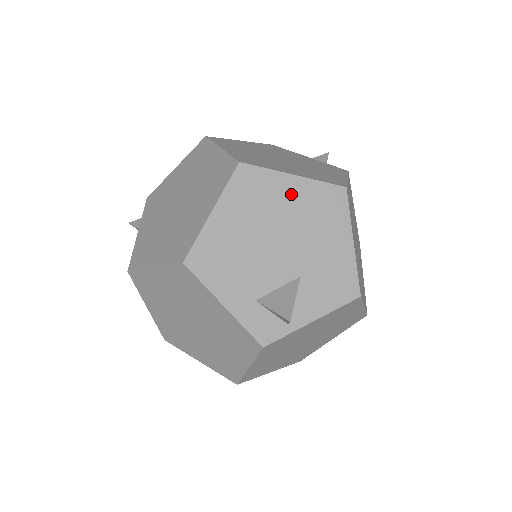
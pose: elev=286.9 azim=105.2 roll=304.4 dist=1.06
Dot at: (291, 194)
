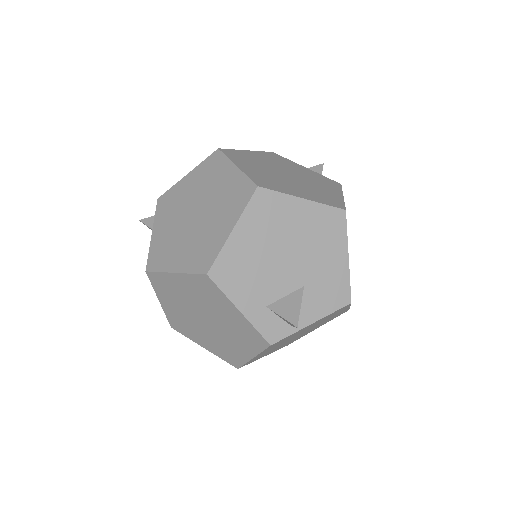
Dot at: (300, 215)
